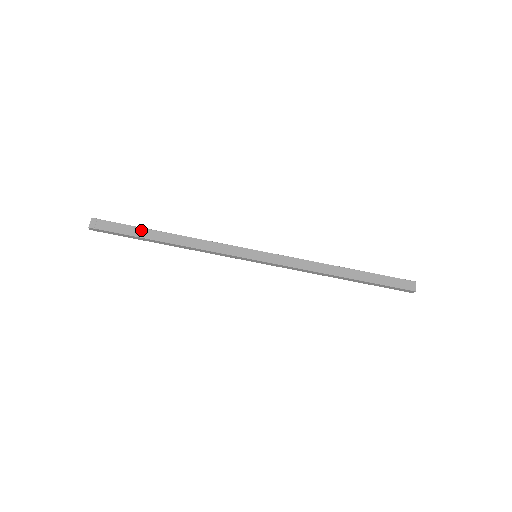
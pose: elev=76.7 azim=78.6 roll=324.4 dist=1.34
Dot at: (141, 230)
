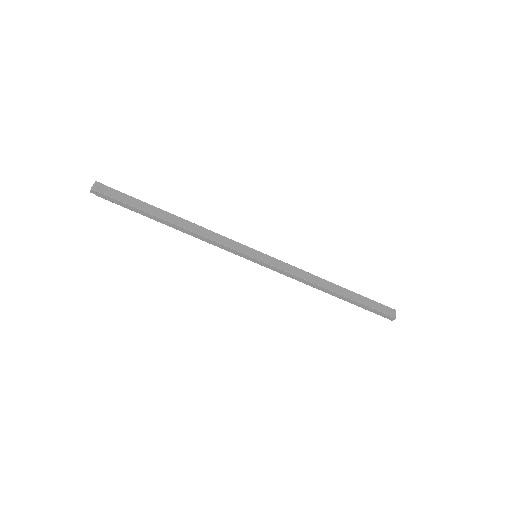
Dot at: (146, 205)
